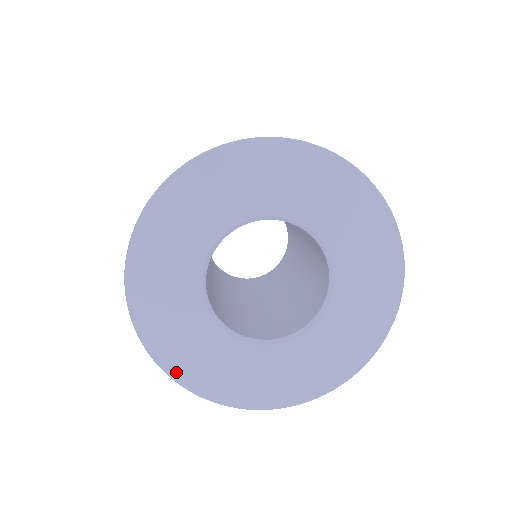
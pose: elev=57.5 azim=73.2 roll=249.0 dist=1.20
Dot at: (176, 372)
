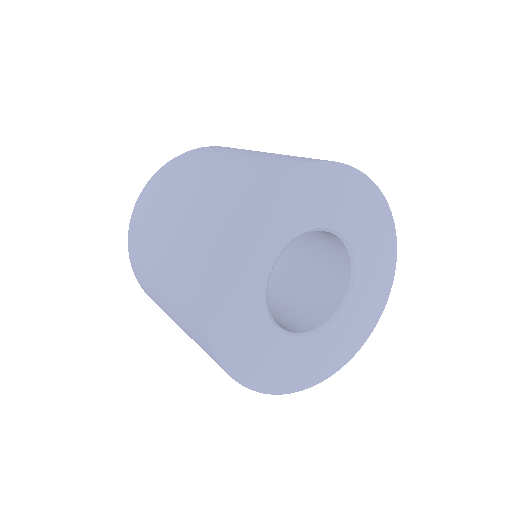
Dot at: (232, 366)
